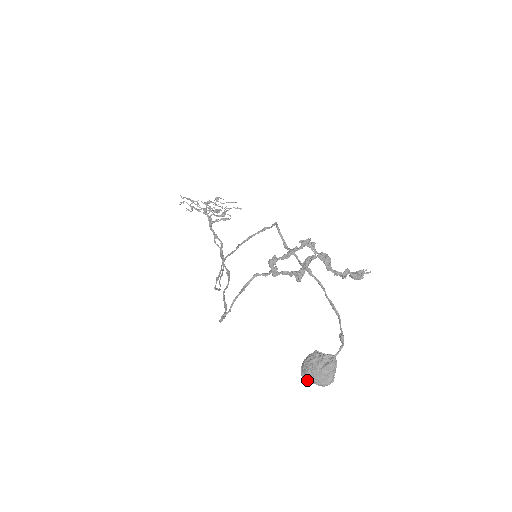
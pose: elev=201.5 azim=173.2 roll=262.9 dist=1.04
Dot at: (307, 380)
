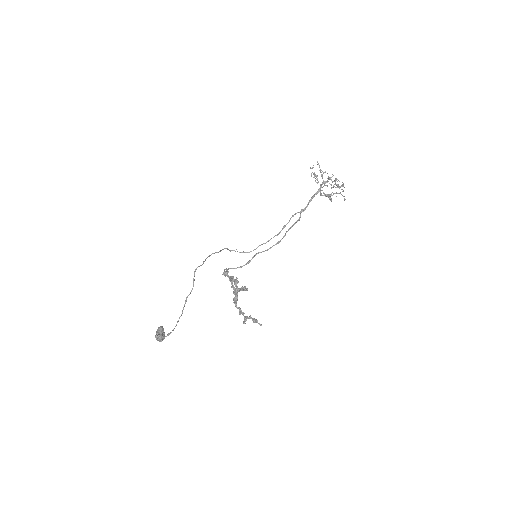
Dot at: occluded
